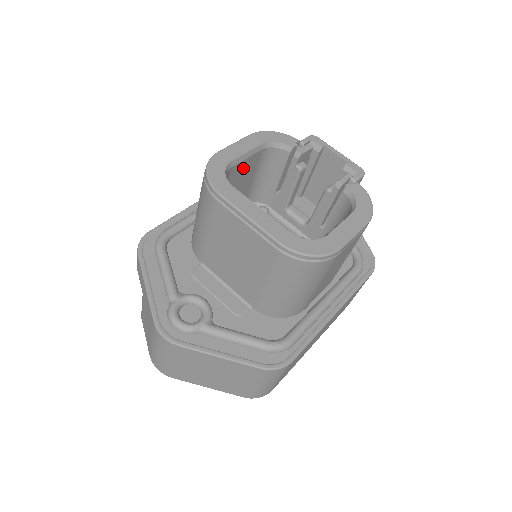
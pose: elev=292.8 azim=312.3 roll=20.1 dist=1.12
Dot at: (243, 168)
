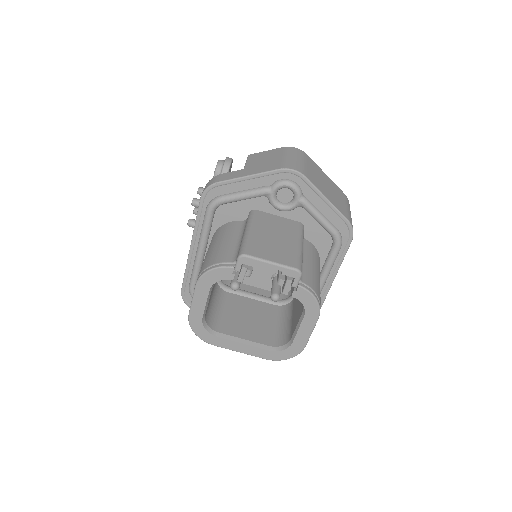
Dot at: occluded
